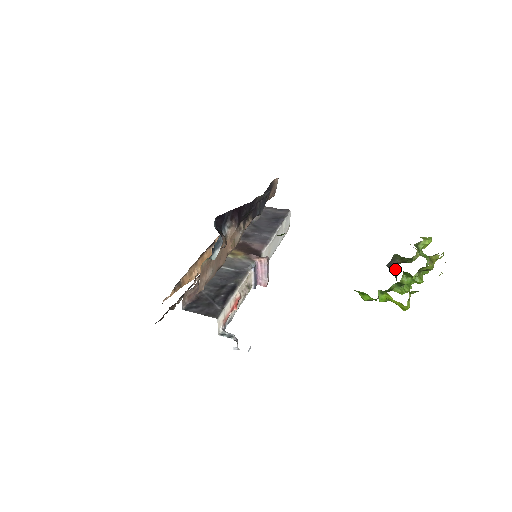
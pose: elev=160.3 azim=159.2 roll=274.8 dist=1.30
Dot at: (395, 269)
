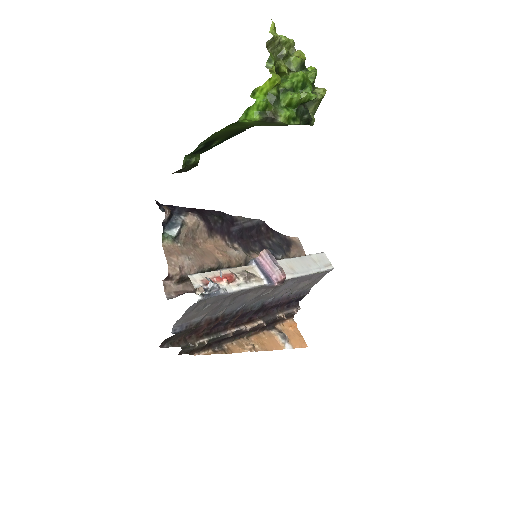
Dot at: occluded
